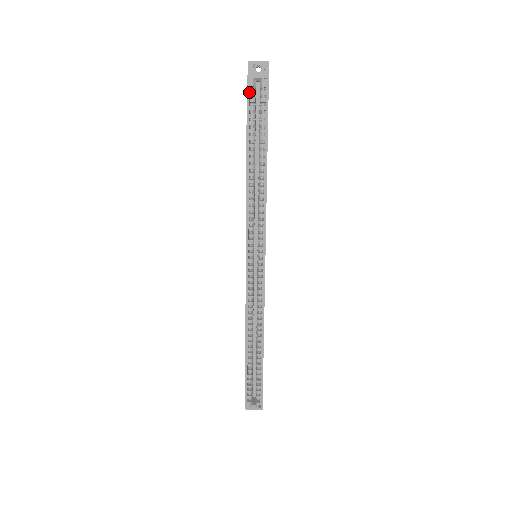
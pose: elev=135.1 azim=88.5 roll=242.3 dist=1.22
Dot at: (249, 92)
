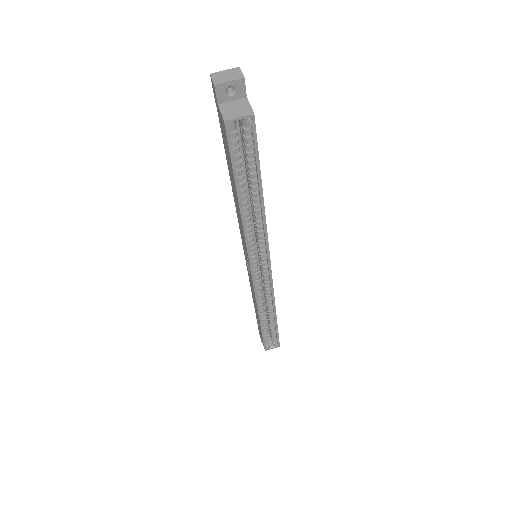
Dot at: (230, 138)
